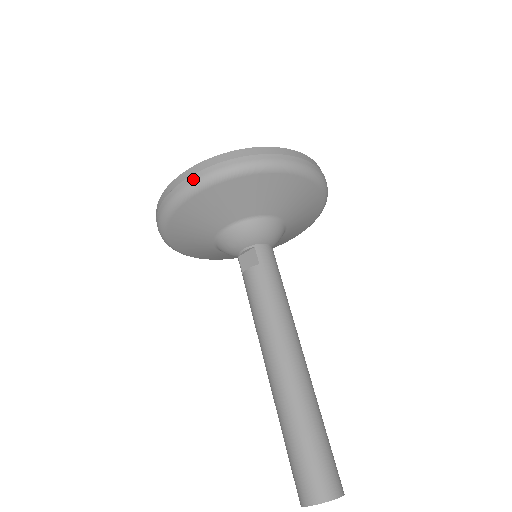
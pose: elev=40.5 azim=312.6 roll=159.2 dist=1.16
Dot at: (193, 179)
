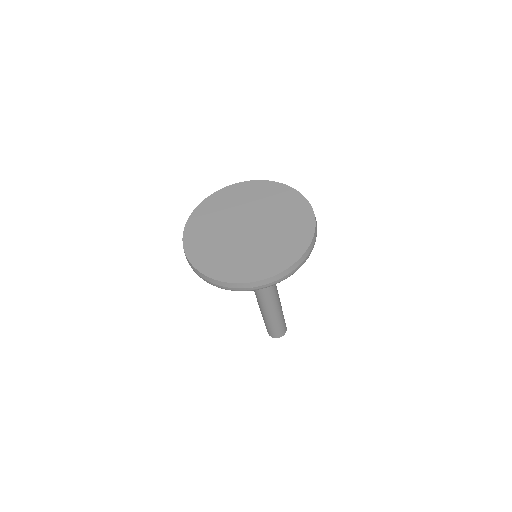
Dot at: (254, 289)
